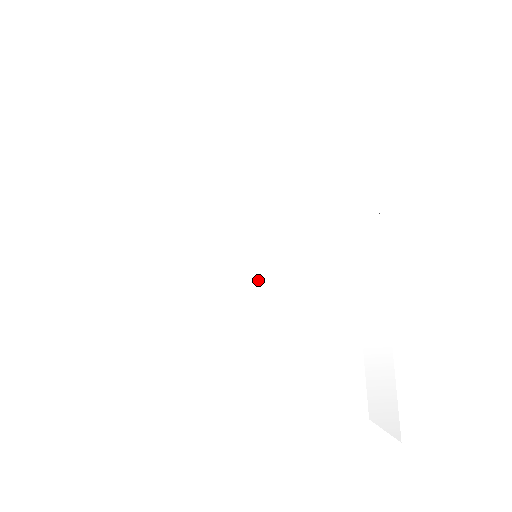
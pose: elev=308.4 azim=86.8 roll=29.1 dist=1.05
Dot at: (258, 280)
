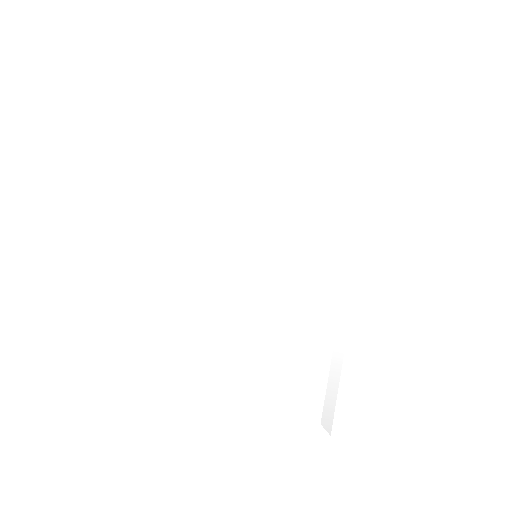
Dot at: (247, 271)
